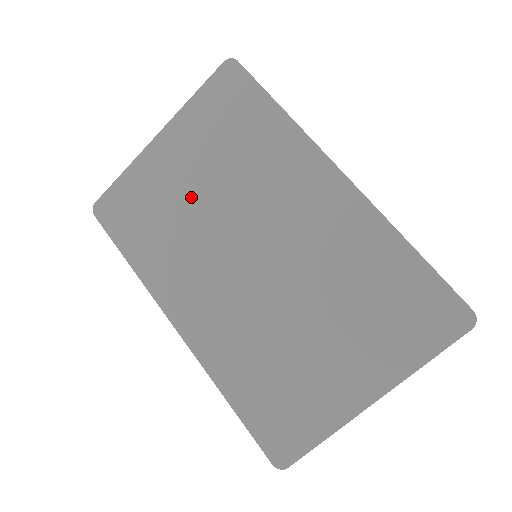
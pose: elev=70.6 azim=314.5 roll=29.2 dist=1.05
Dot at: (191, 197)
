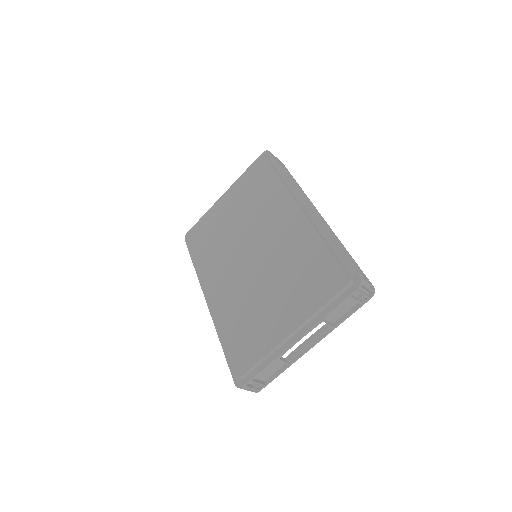
Dot at: (230, 224)
